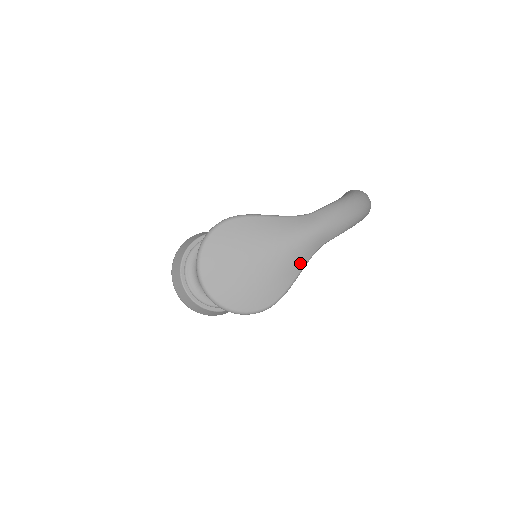
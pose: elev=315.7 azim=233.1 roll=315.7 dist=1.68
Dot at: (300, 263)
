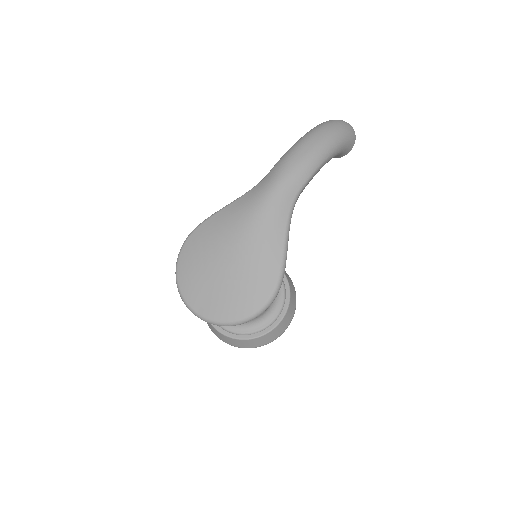
Dot at: (278, 230)
